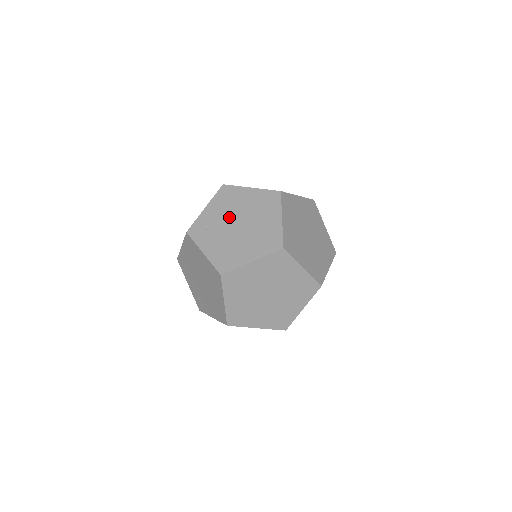
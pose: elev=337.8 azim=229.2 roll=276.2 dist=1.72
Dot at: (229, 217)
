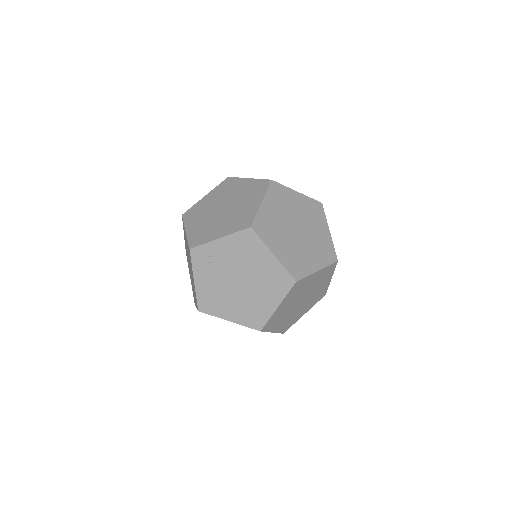
Dot at: (235, 267)
